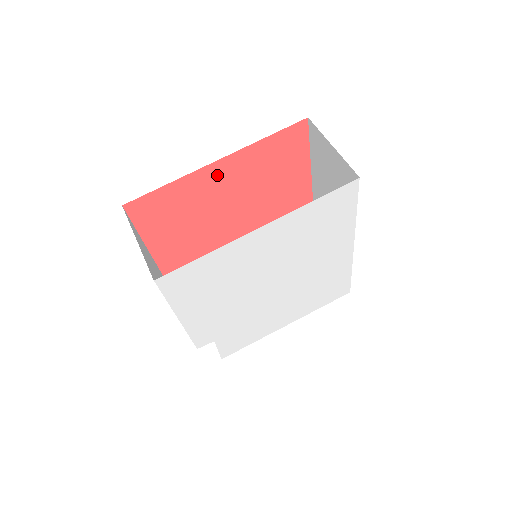
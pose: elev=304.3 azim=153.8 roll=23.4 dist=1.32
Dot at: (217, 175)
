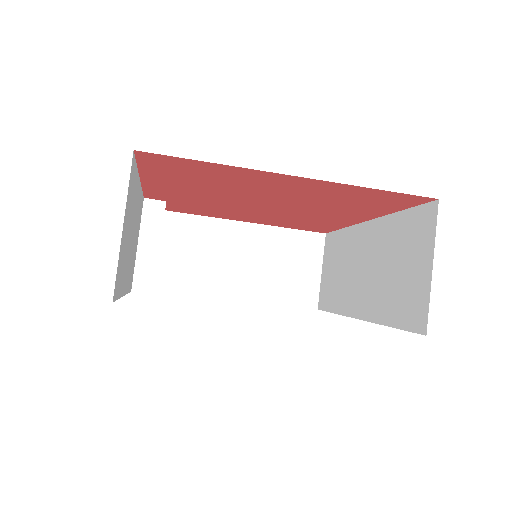
Dot at: (281, 180)
